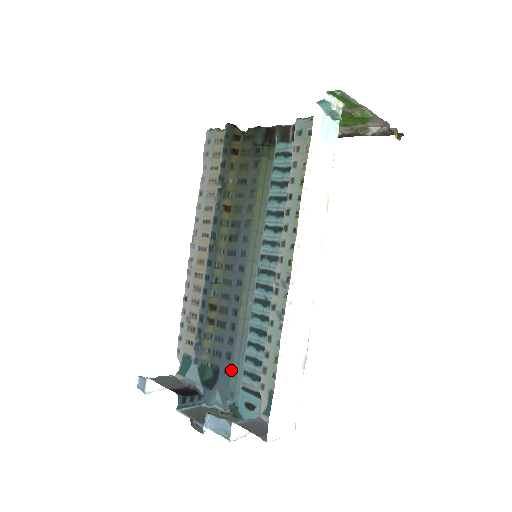
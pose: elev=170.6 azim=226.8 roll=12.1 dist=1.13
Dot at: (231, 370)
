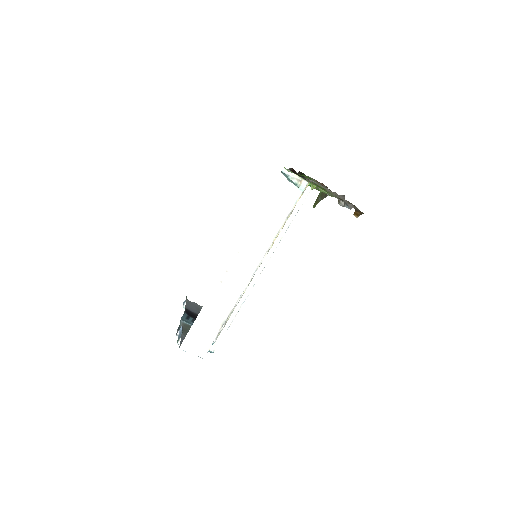
Dot at: occluded
